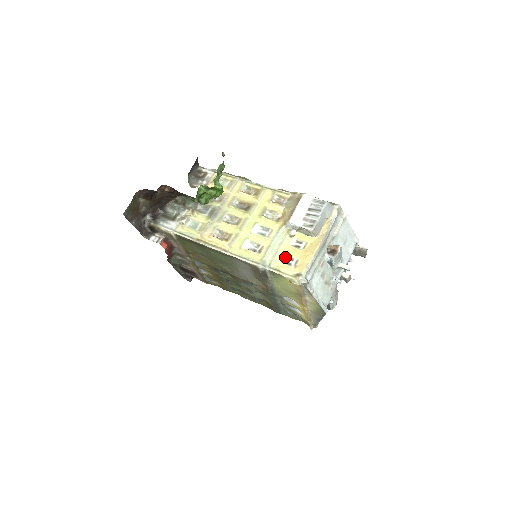
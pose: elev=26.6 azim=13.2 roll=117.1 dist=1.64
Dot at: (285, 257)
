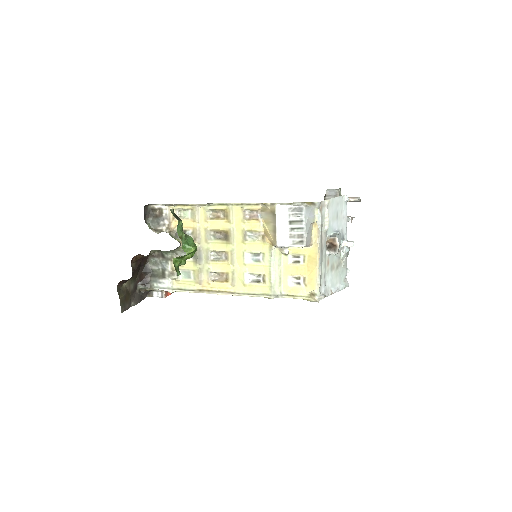
Dot at: (291, 278)
